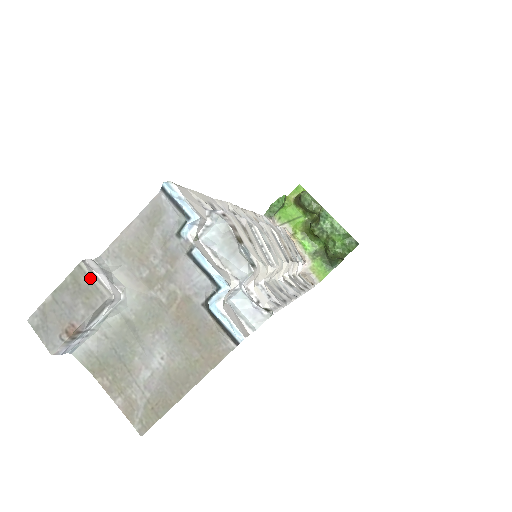
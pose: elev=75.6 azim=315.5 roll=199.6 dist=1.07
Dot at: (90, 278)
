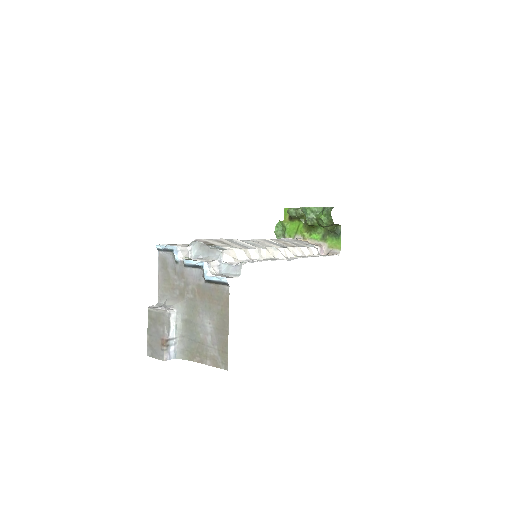
Dot at: (155, 311)
